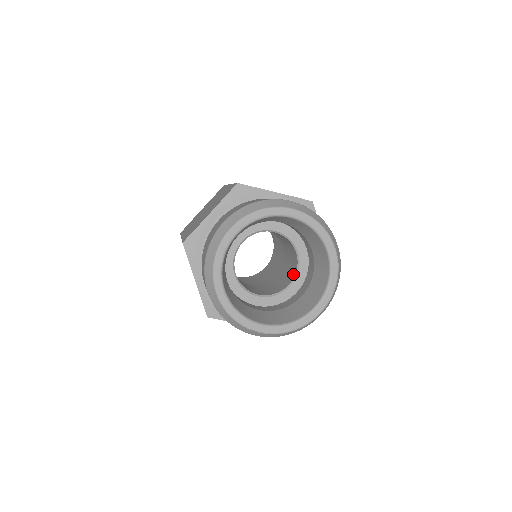
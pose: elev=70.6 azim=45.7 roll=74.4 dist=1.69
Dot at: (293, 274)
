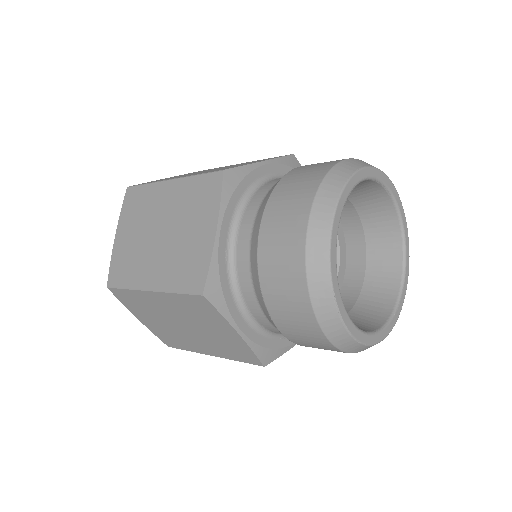
Dot at: occluded
